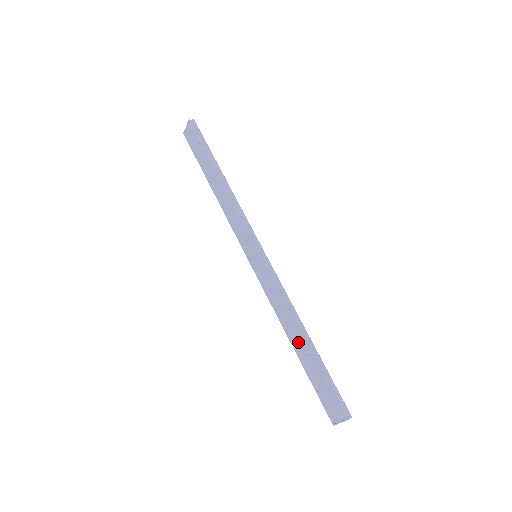
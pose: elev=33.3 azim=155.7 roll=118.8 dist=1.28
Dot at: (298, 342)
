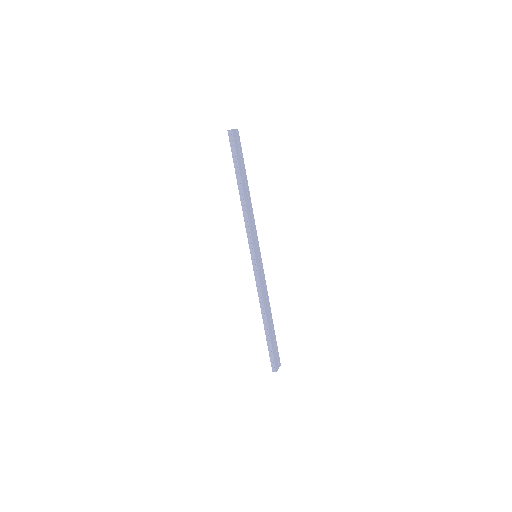
Dot at: occluded
